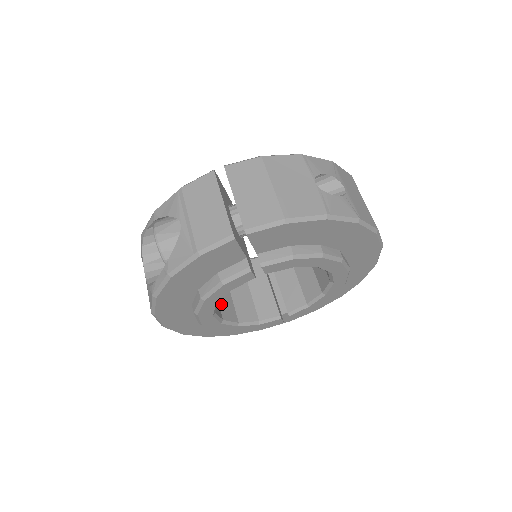
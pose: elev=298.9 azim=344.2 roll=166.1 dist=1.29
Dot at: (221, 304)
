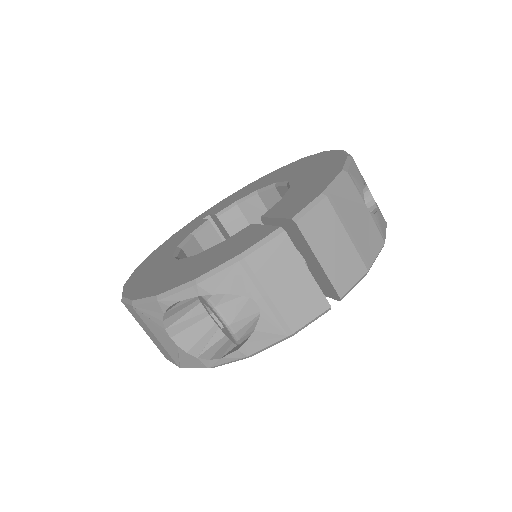
Dot at: occluded
